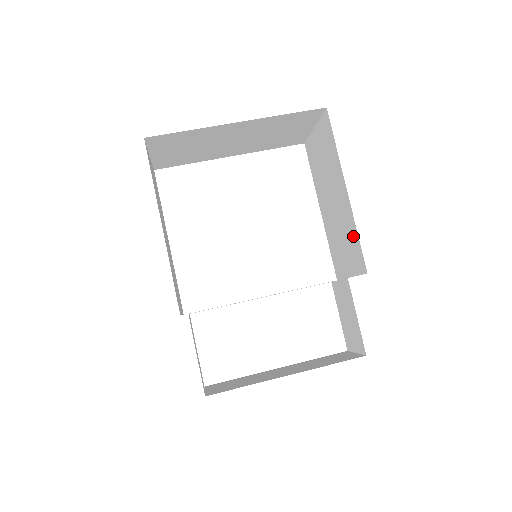
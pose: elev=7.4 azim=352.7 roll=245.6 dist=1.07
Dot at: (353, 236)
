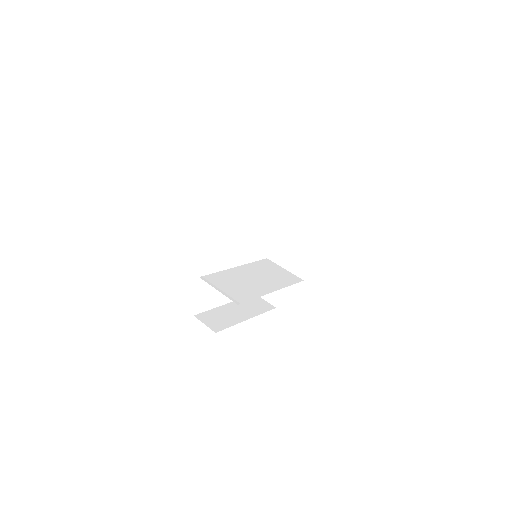
Dot at: (305, 259)
